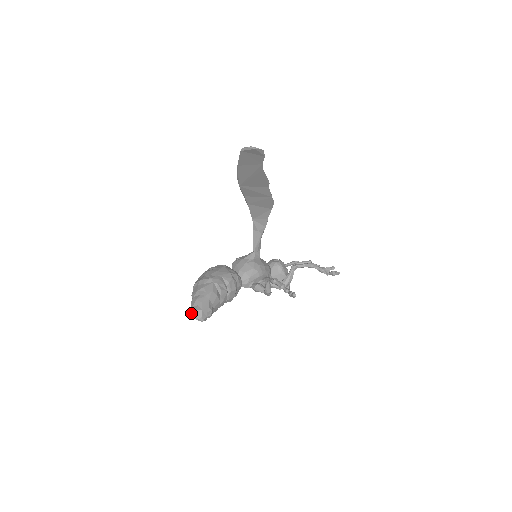
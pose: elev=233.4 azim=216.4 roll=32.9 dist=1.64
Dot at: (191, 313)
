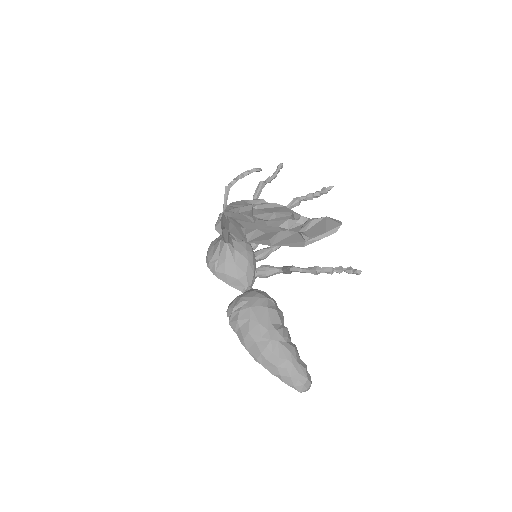
Dot at: occluded
